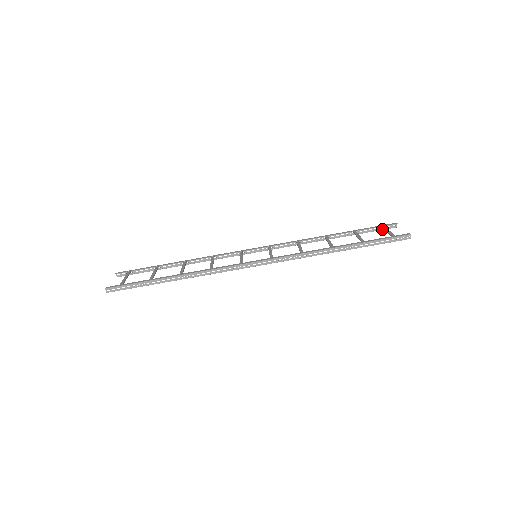
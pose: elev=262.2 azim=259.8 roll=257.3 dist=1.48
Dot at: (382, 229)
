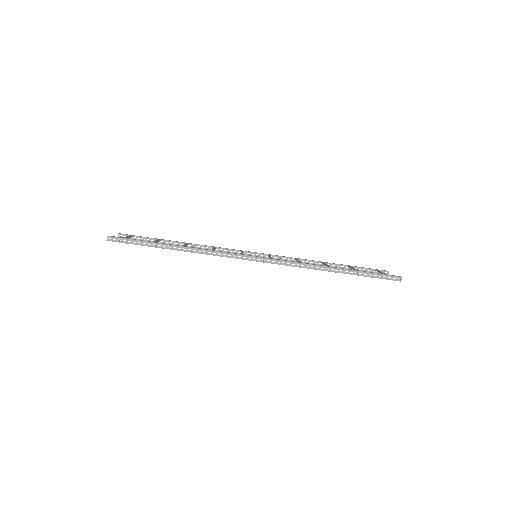
Dot at: occluded
